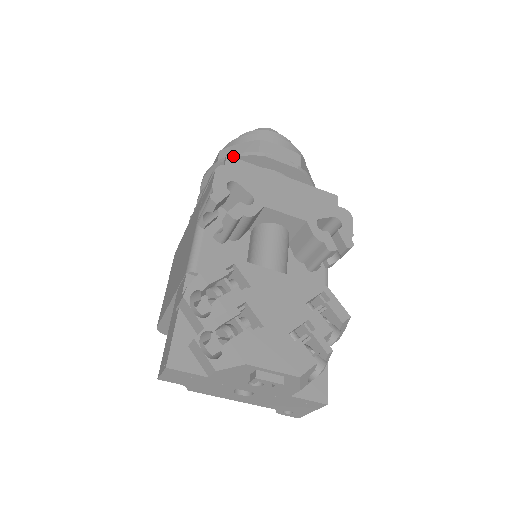
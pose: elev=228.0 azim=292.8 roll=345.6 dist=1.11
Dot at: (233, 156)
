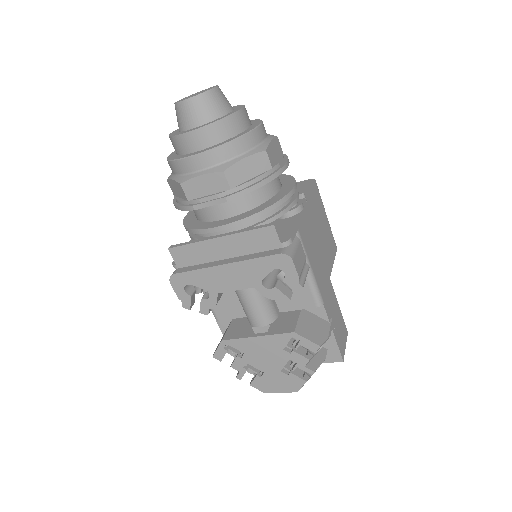
Dot at: (176, 208)
